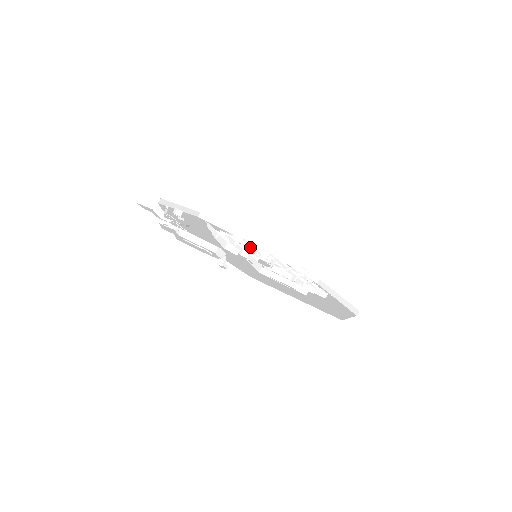
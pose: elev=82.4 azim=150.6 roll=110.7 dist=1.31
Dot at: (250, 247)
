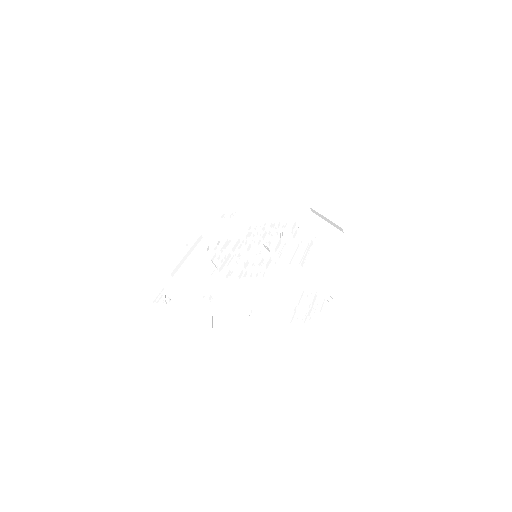
Dot at: (238, 255)
